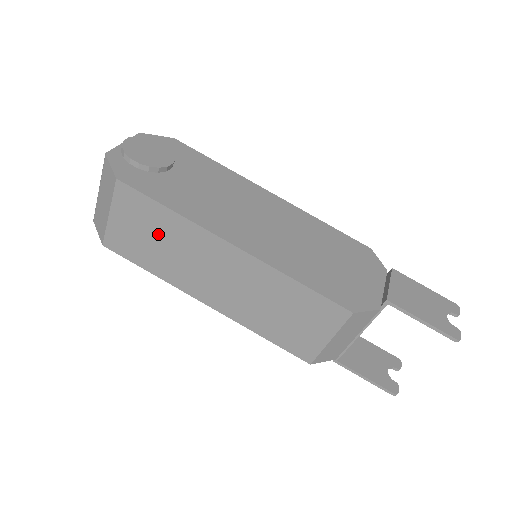
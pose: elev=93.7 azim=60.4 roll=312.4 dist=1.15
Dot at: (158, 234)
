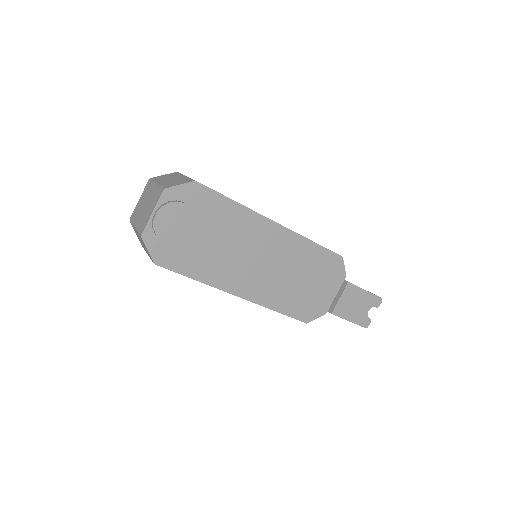
Dot at: occluded
